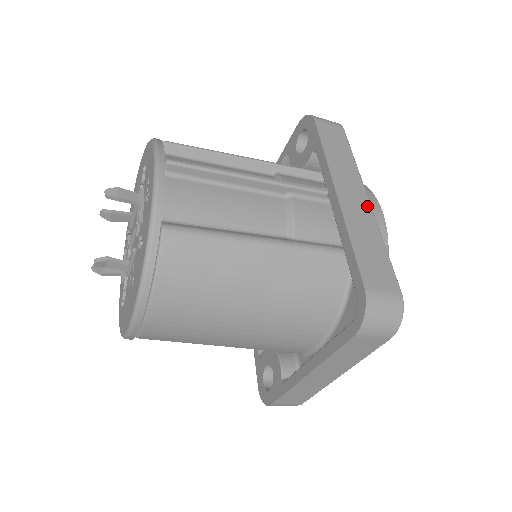
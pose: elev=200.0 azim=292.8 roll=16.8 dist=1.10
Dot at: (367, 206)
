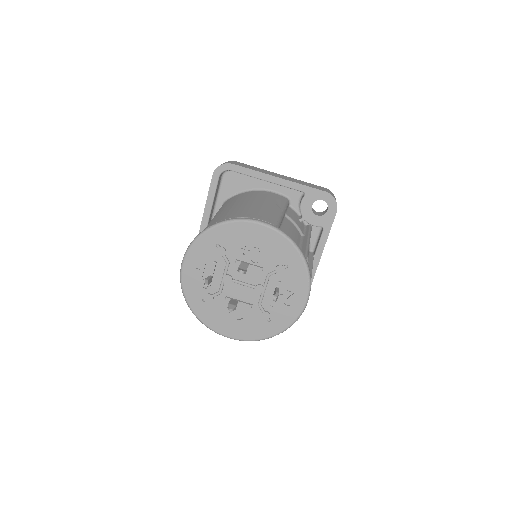
Dot at: occluded
